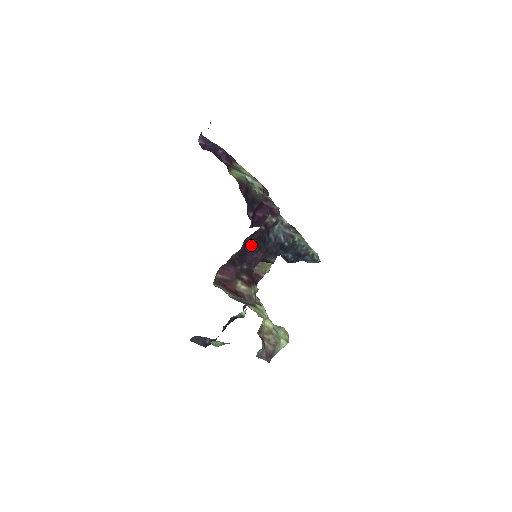
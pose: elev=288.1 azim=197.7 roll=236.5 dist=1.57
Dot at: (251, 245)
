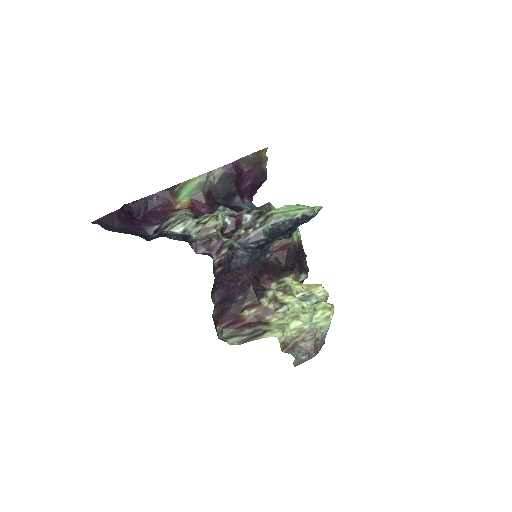
Dot at: (226, 284)
